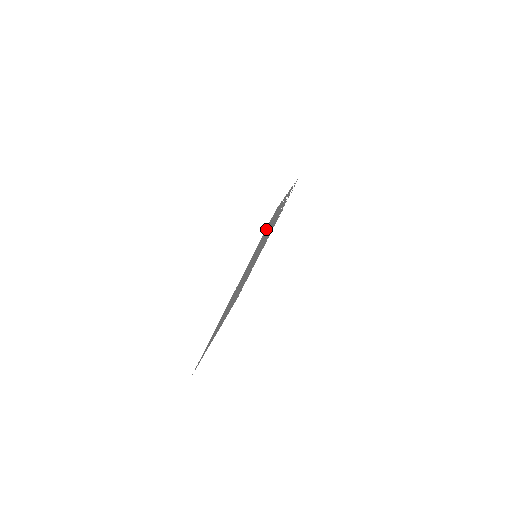
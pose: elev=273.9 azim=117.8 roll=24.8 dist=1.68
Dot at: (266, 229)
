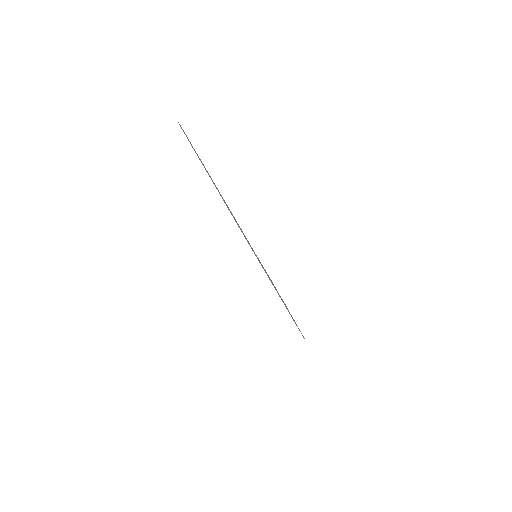
Dot at: occluded
